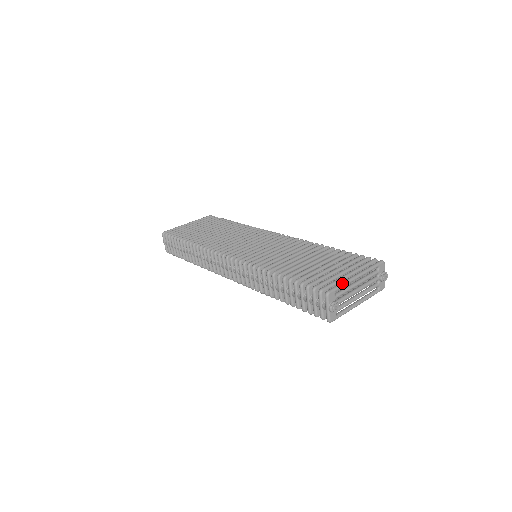
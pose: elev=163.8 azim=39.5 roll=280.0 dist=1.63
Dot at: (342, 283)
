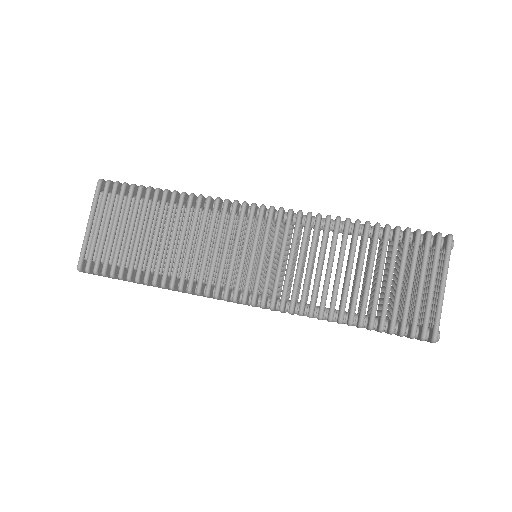
Dot at: (440, 315)
